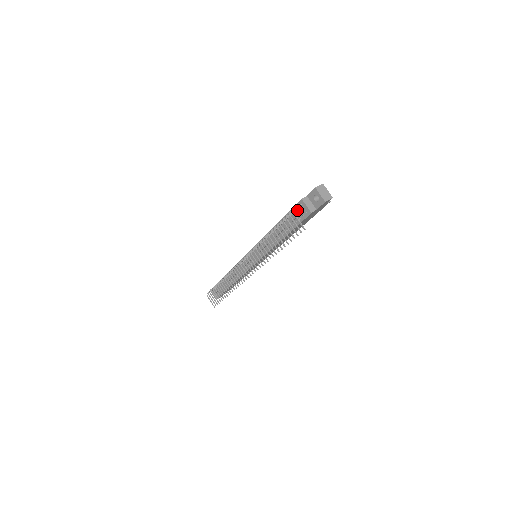
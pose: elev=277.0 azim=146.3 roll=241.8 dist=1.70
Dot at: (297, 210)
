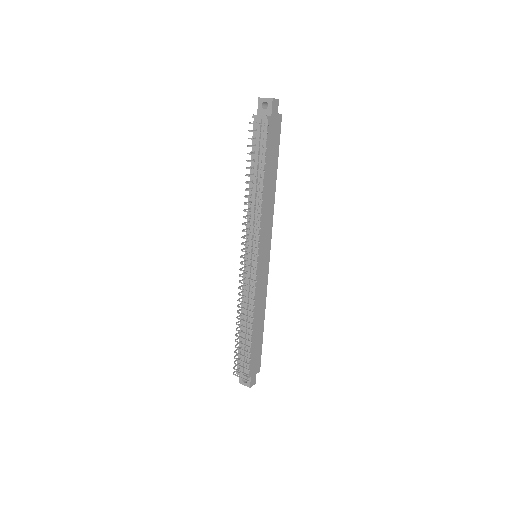
Dot at: (256, 134)
